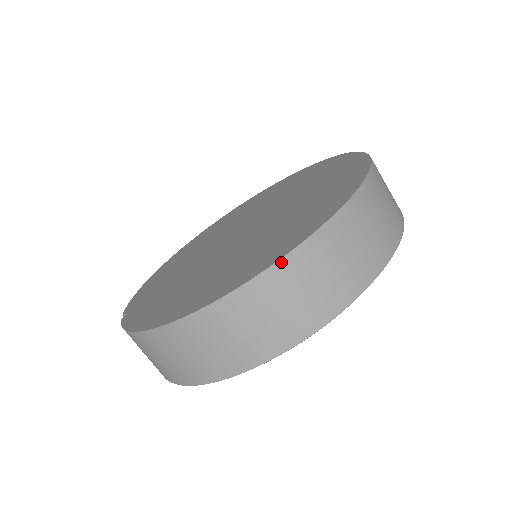
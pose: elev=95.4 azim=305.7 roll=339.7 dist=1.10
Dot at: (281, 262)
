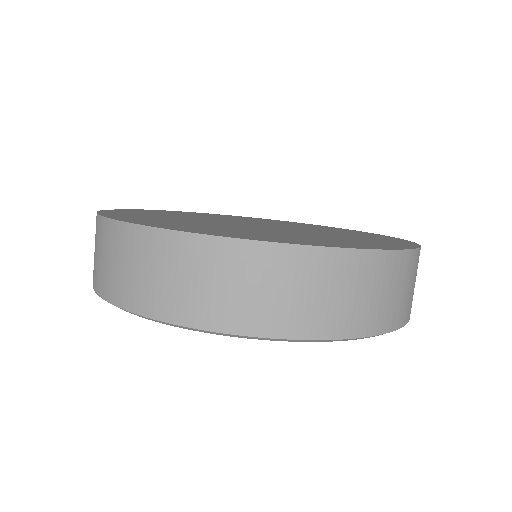
Dot at: (247, 243)
